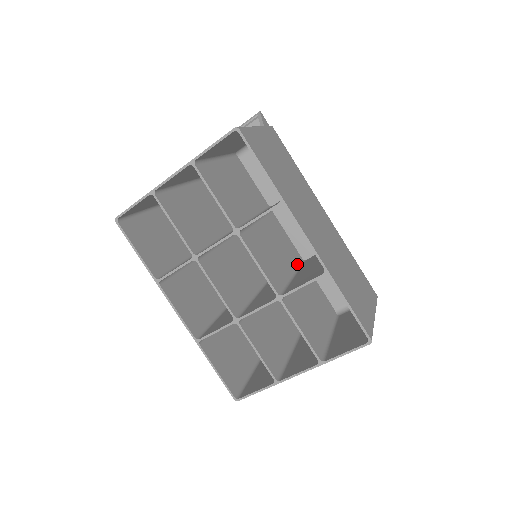
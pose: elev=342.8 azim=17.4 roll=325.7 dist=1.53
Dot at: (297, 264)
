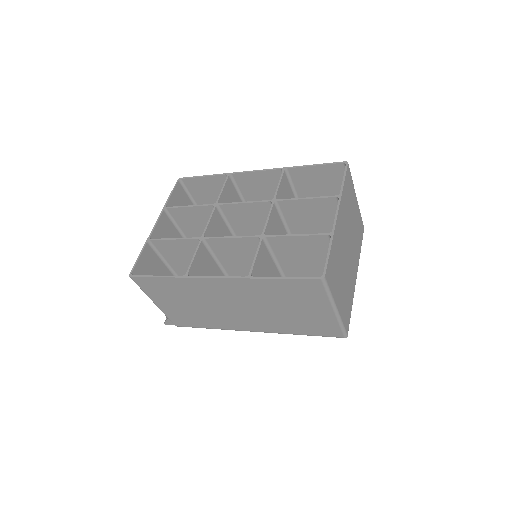
Dot at: occluded
